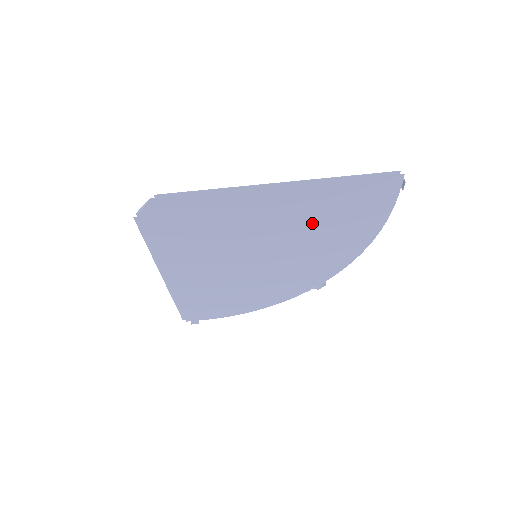
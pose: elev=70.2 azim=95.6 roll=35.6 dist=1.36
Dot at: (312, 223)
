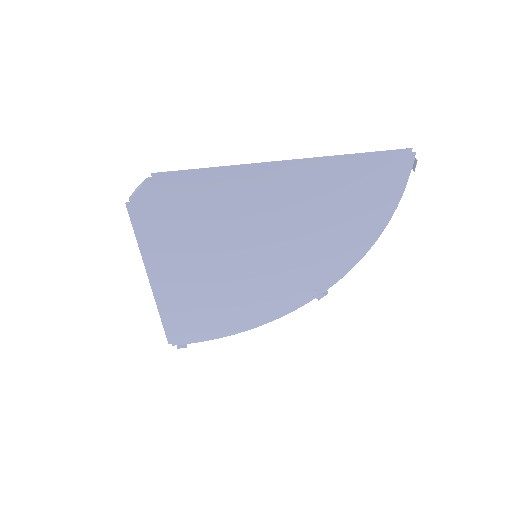
Dot at: (318, 213)
